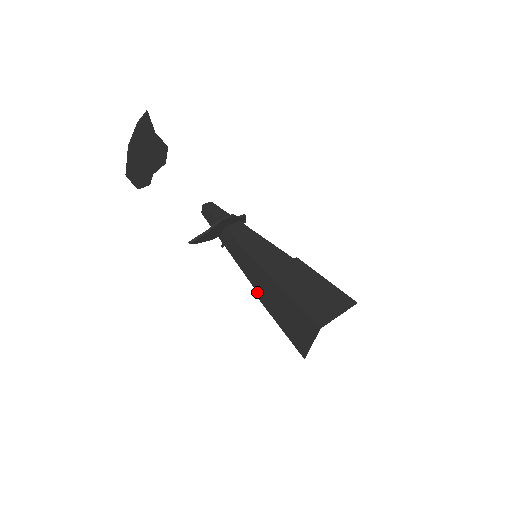
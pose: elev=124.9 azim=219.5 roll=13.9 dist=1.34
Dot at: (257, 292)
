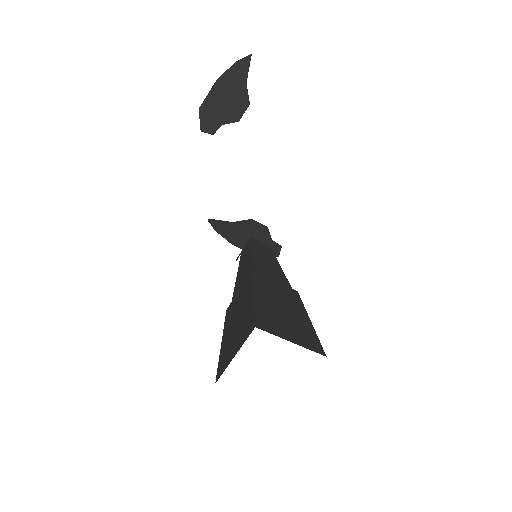
Dot at: occluded
